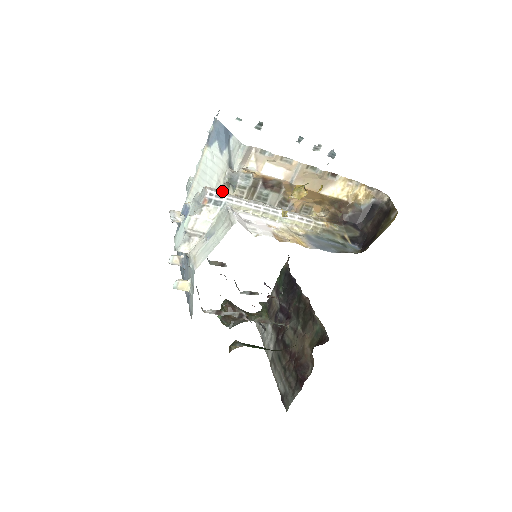
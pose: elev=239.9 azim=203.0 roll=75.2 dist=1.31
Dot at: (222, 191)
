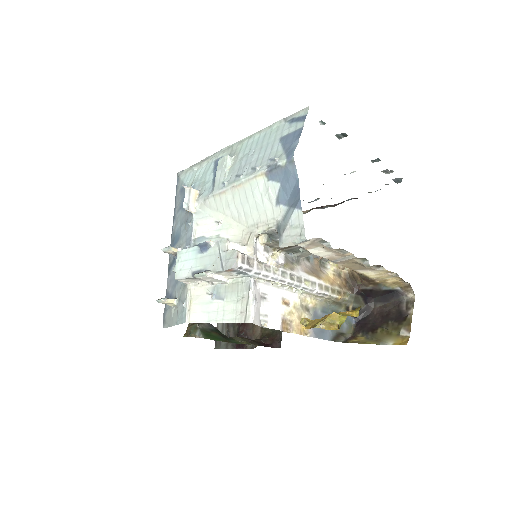
Dot at: (254, 260)
